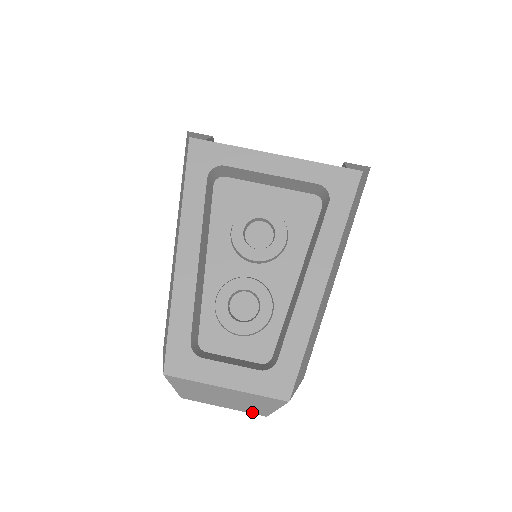
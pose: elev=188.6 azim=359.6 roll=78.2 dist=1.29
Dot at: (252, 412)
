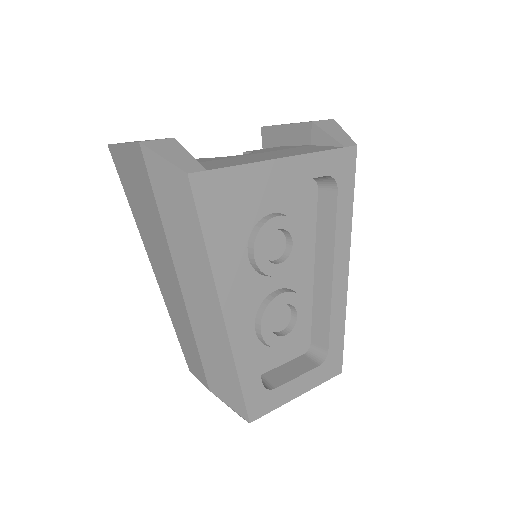
Dot at: occluded
